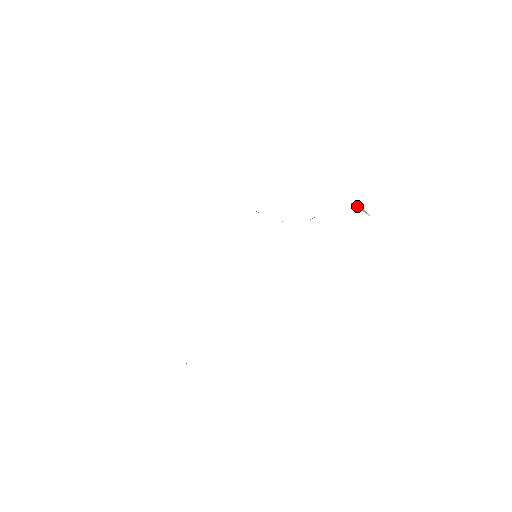
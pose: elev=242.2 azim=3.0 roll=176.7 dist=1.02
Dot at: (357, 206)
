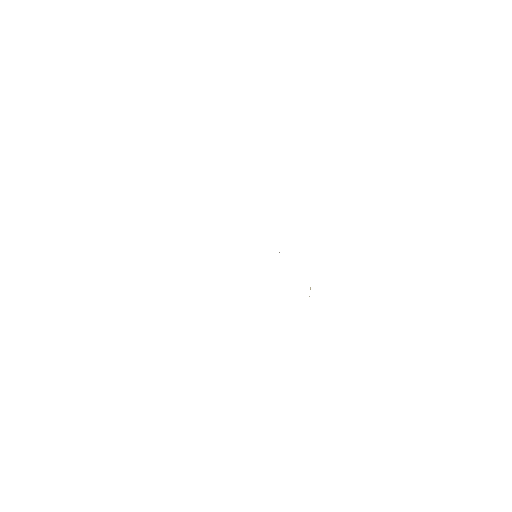
Dot at: (310, 287)
